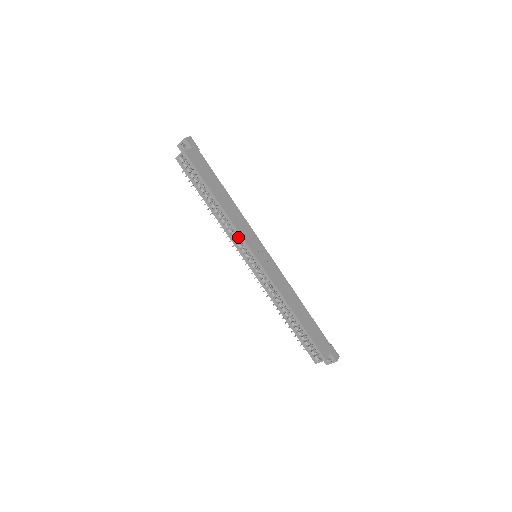
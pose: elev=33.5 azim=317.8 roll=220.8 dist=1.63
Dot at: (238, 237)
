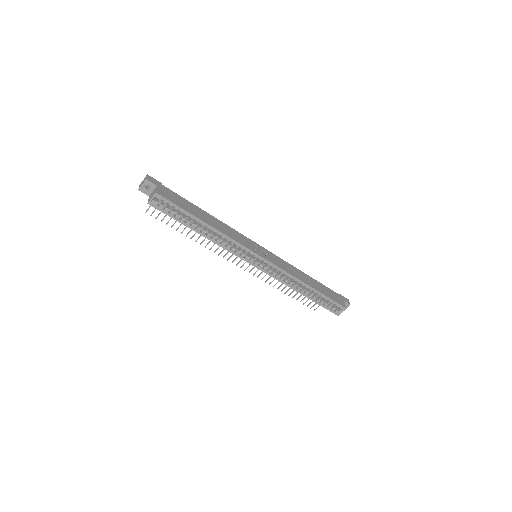
Dot at: (240, 248)
